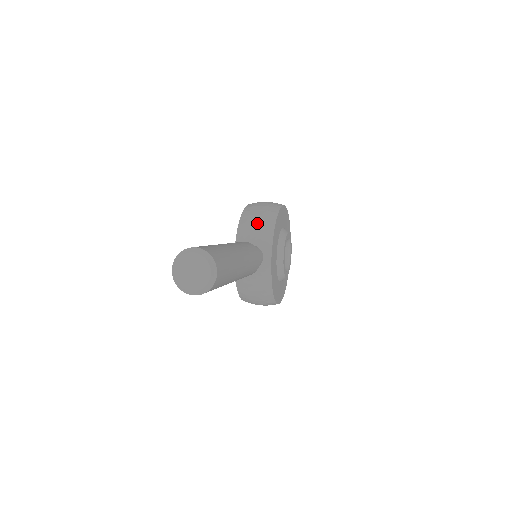
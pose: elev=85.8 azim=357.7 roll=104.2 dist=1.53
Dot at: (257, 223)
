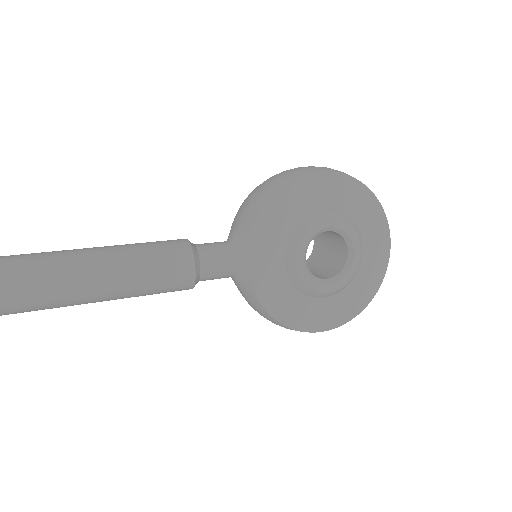
Dot at: (247, 206)
